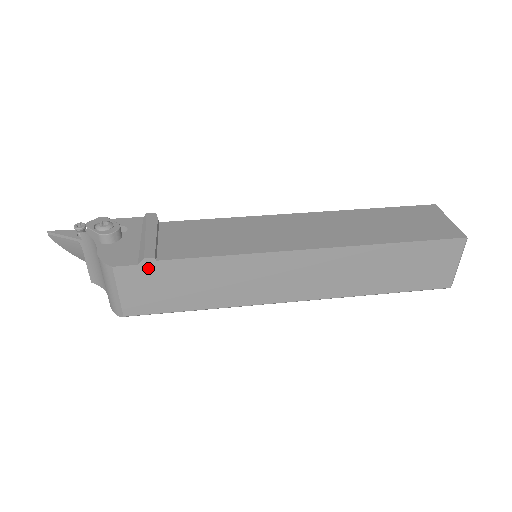
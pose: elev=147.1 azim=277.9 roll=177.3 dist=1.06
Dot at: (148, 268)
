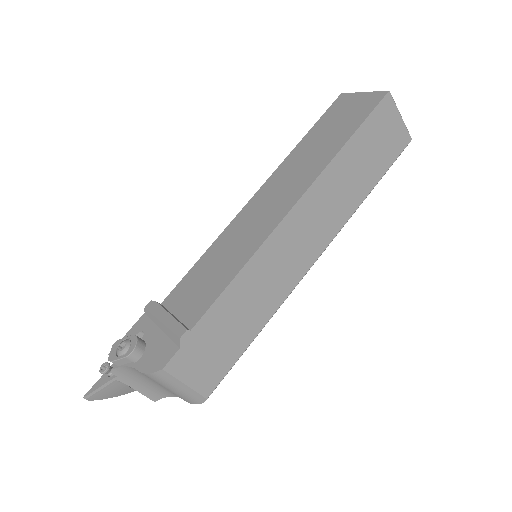
Dot at: (190, 343)
